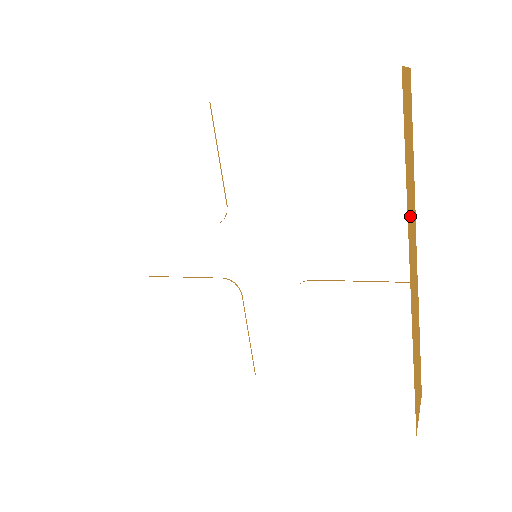
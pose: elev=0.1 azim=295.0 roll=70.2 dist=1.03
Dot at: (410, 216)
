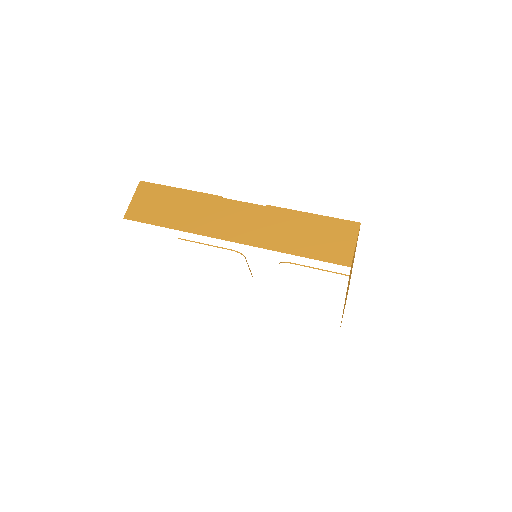
Dot at: (348, 284)
